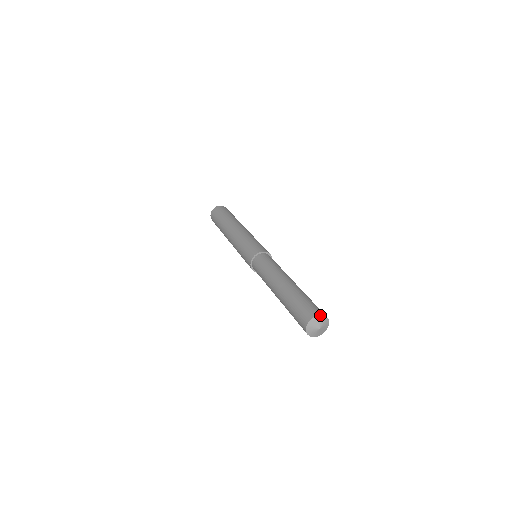
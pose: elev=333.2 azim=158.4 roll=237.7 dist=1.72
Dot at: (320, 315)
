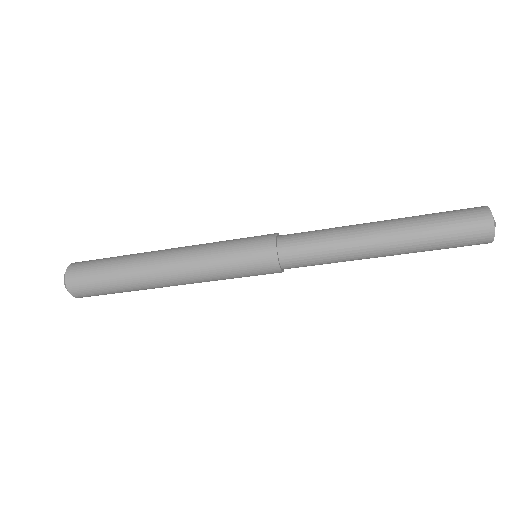
Dot at: occluded
